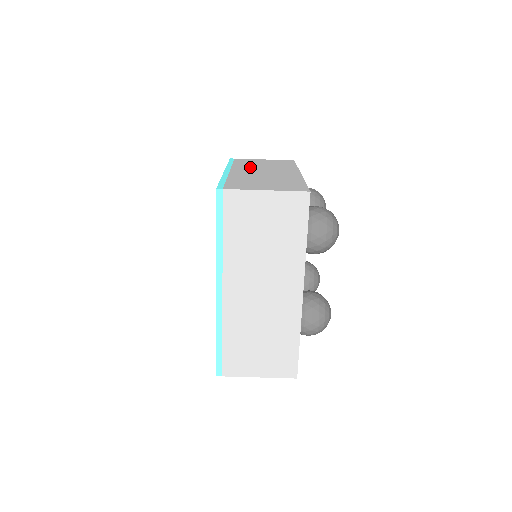
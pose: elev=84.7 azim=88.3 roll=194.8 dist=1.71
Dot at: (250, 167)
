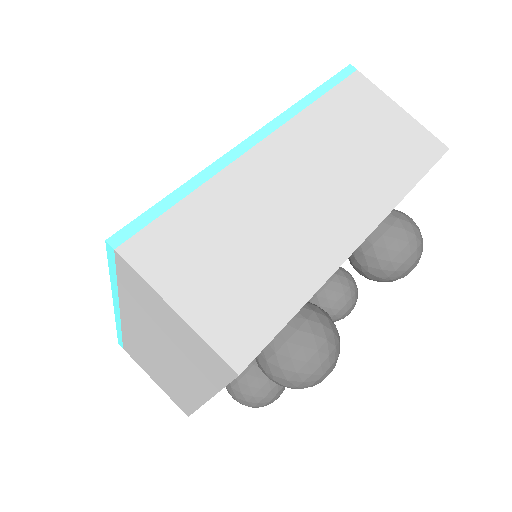
Dot at: occluded
